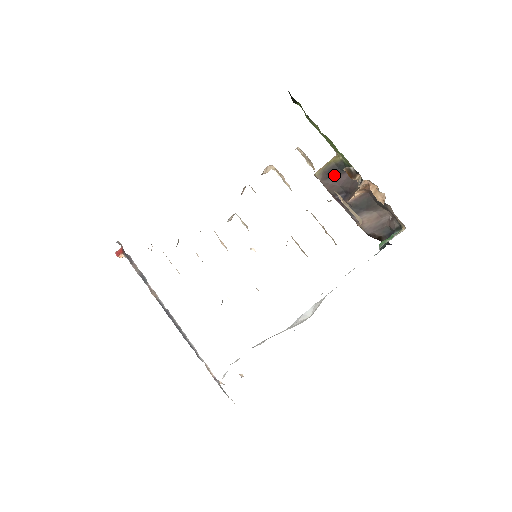
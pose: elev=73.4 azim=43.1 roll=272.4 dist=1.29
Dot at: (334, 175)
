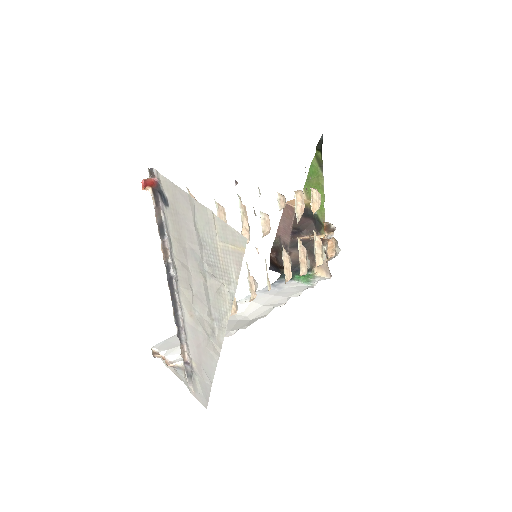
Dot at: (304, 215)
